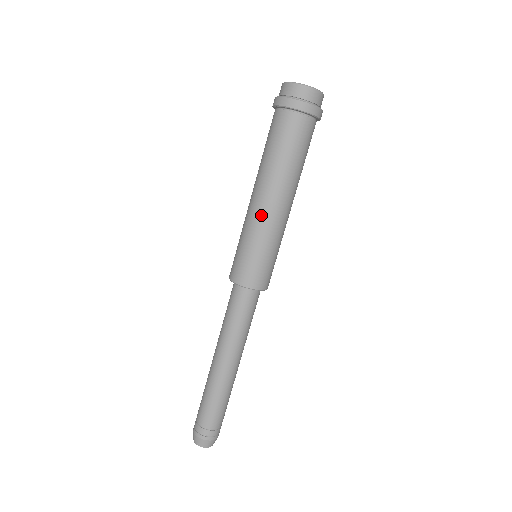
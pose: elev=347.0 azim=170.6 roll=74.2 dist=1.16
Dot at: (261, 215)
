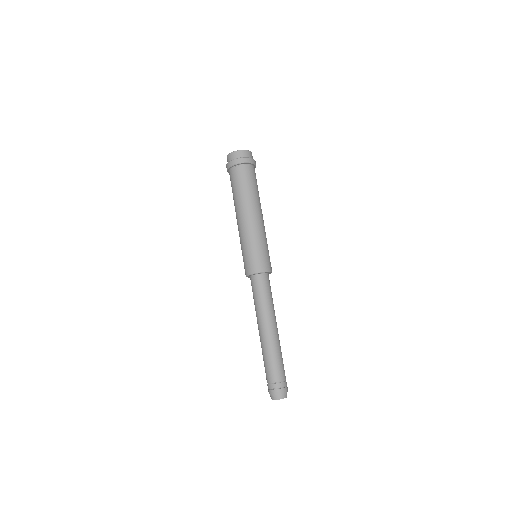
Dot at: (251, 226)
